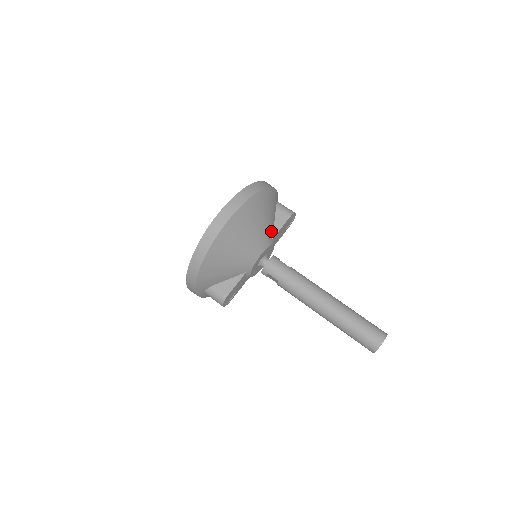
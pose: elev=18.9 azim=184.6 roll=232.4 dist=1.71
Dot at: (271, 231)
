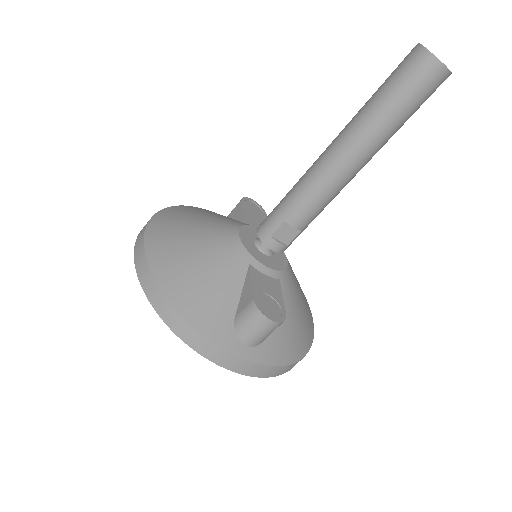
Dot at: occluded
